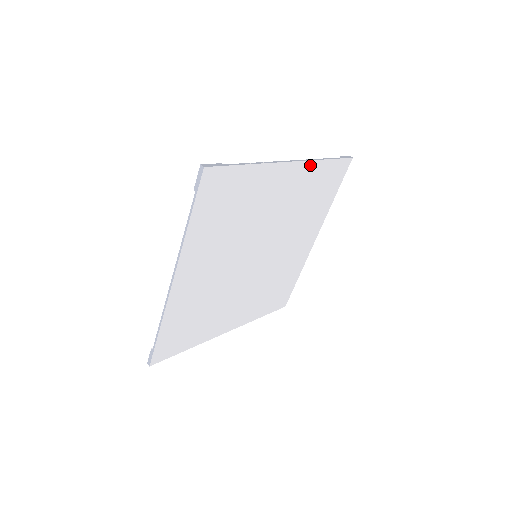
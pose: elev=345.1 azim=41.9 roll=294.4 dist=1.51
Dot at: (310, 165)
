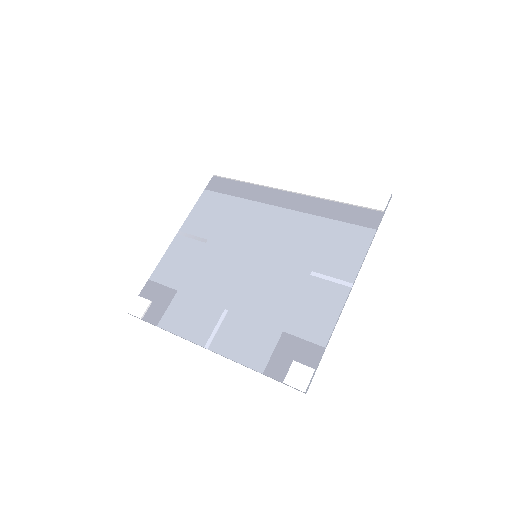
Dot at: (360, 257)
